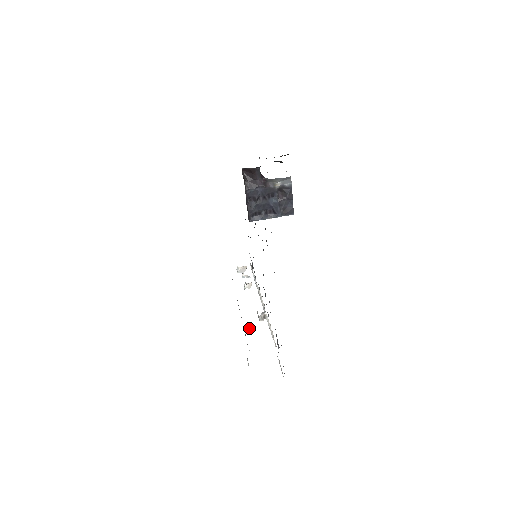
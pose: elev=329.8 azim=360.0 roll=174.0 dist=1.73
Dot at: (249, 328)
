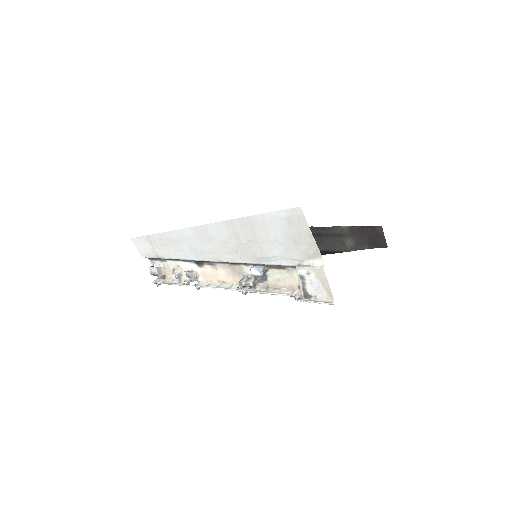
Dot at: (266, 267)
